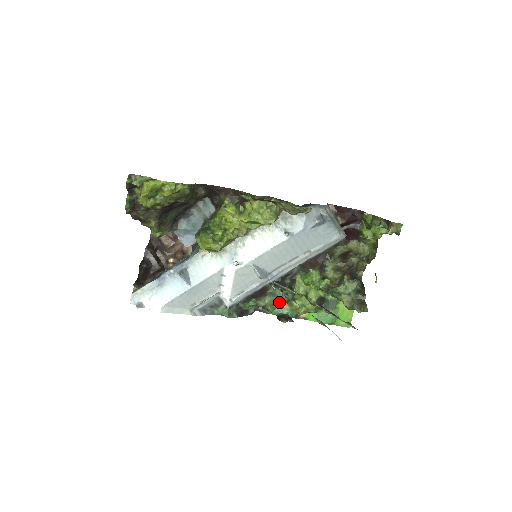
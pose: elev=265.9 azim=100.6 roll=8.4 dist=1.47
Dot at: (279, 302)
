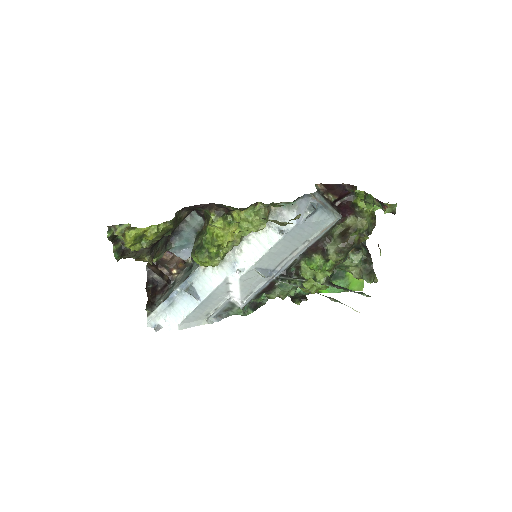
Dot at: (289, 290)
